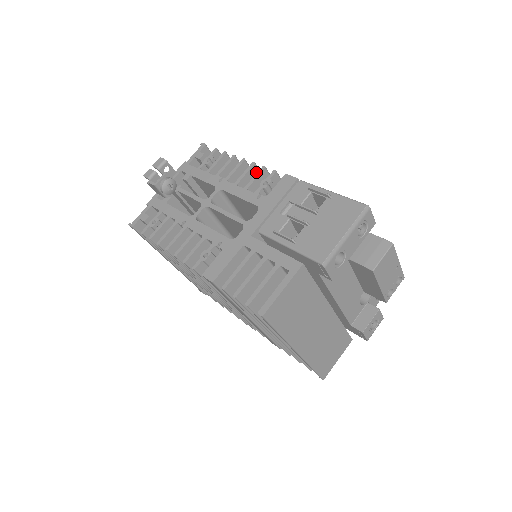
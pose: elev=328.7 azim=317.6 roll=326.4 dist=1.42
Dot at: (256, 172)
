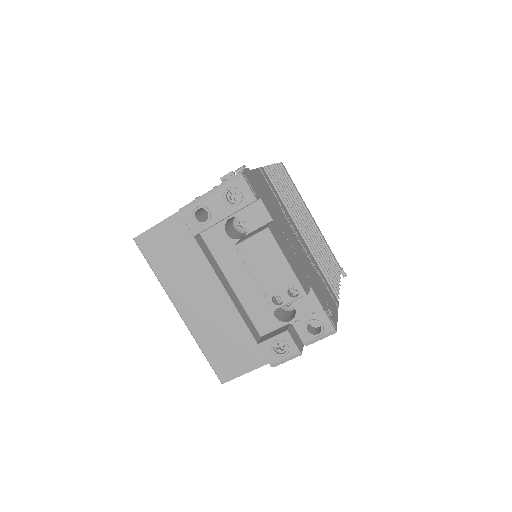
Dot at: occluded
